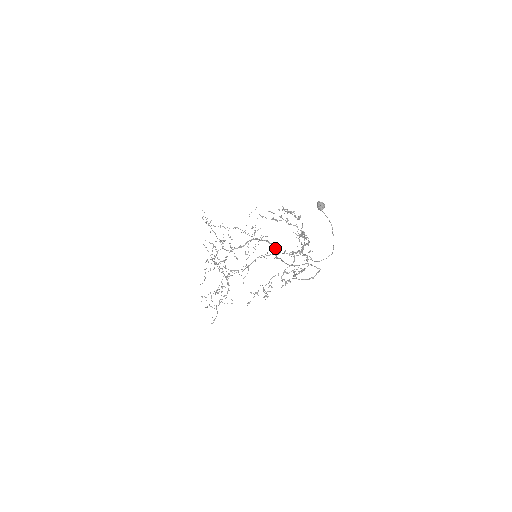
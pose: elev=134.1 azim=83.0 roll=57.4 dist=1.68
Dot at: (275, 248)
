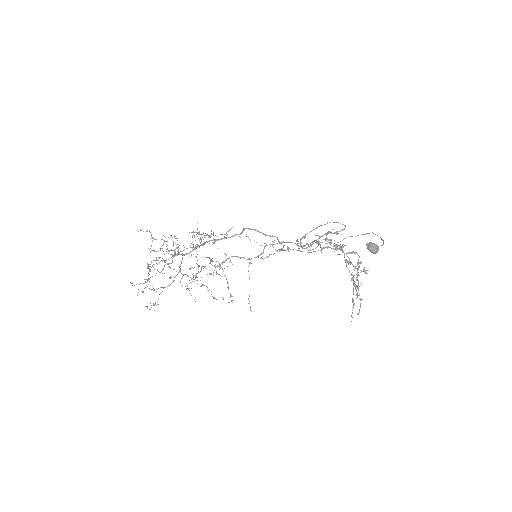
Dot at: occluded
